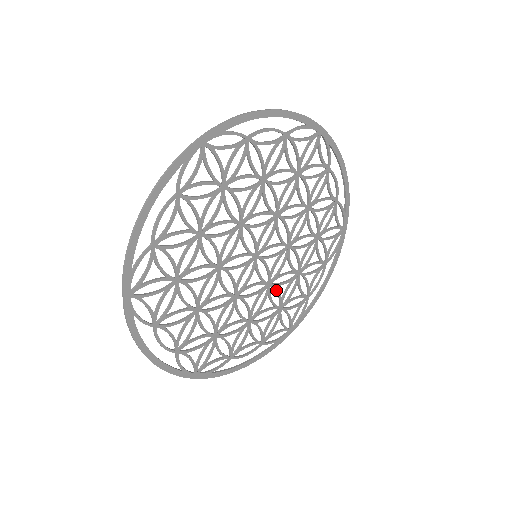
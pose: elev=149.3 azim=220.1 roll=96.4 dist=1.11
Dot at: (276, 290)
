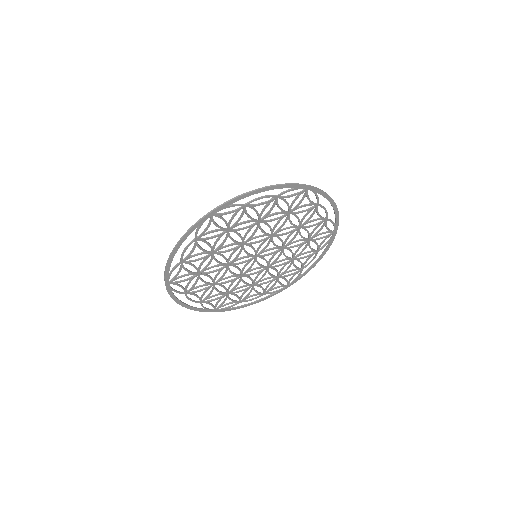
Dot at: (274, 269)
